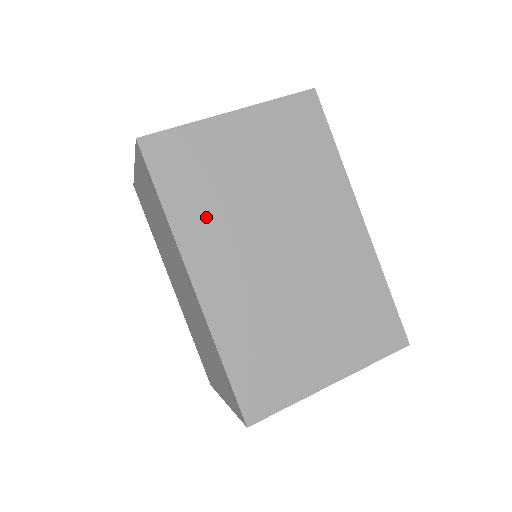
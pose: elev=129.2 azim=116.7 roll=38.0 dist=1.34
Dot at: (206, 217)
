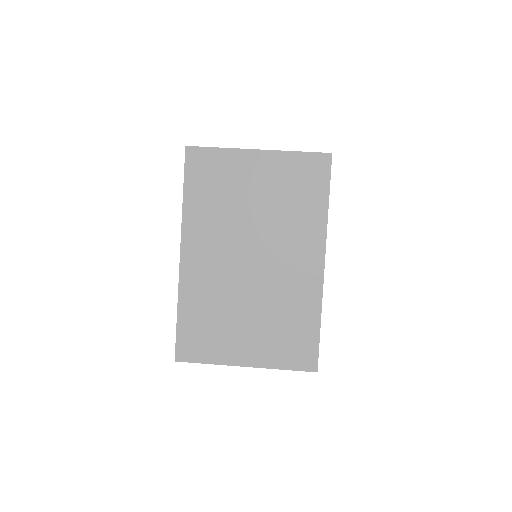
Dot at: (208, 215)
